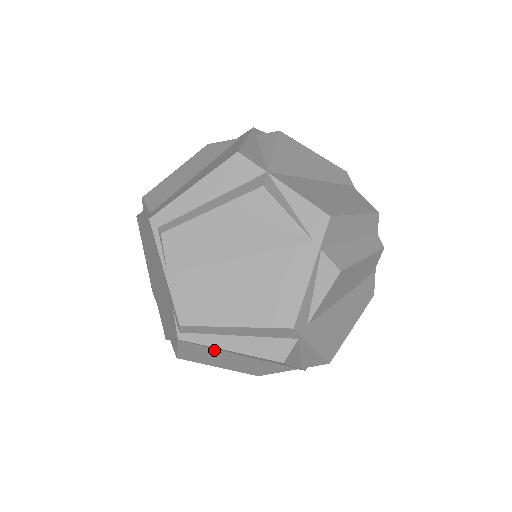
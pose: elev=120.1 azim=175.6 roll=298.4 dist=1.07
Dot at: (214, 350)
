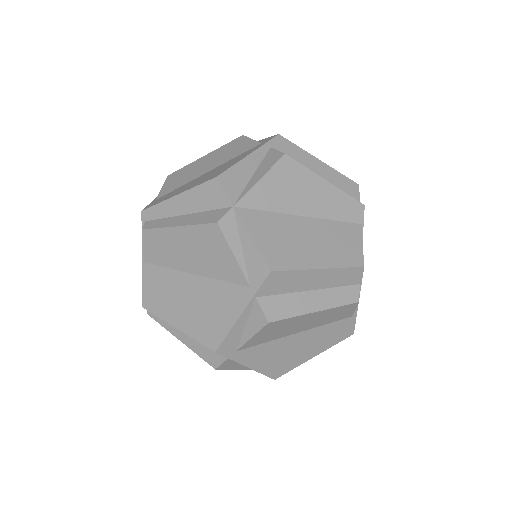
Dot at: occluded
